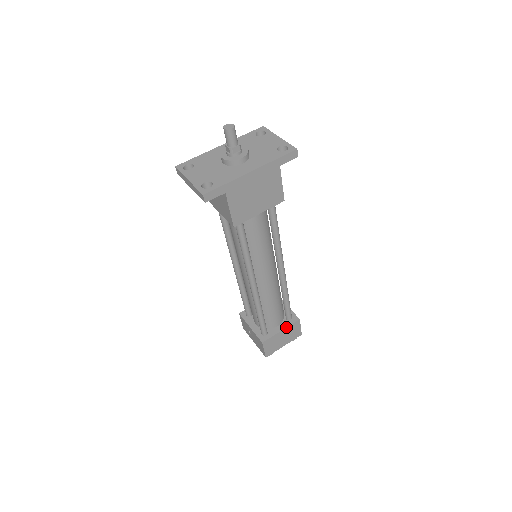
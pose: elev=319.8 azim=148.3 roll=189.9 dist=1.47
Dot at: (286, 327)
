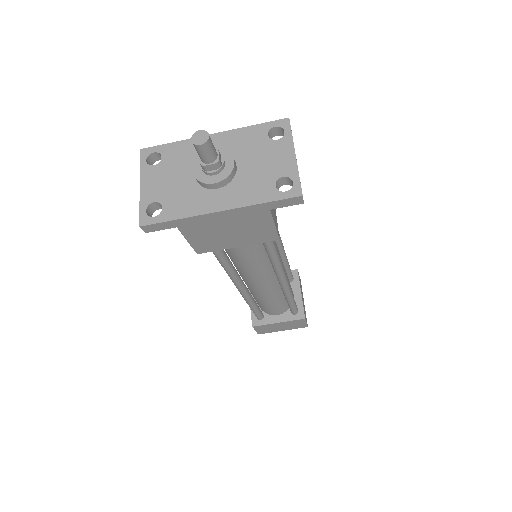
Dot at: (286, 321)
